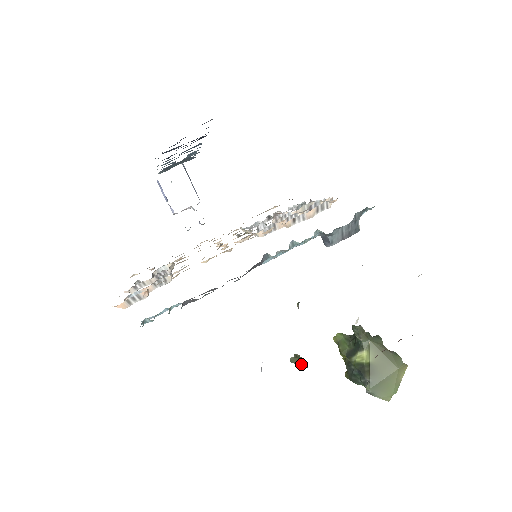
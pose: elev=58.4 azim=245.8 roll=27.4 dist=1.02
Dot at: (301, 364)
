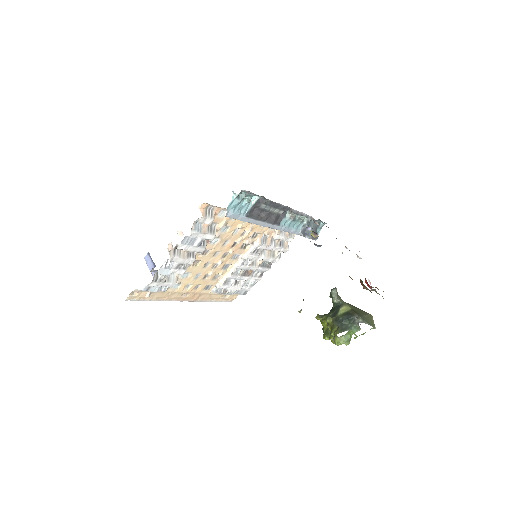
Dot at: occluded
